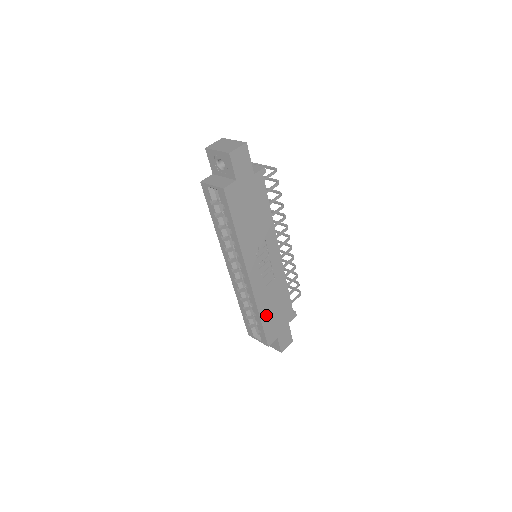
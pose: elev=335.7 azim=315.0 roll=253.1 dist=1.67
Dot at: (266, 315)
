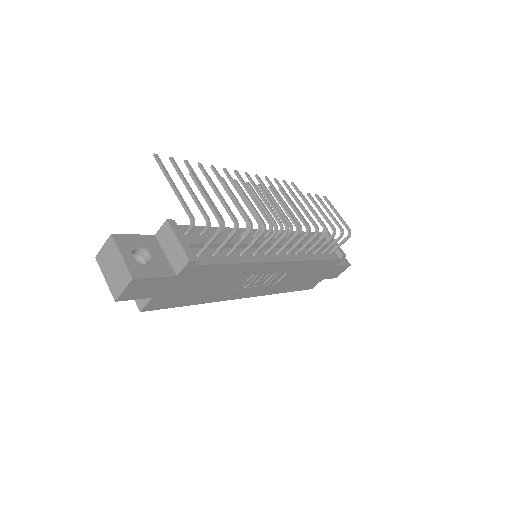
Dot at: (293, 286)
